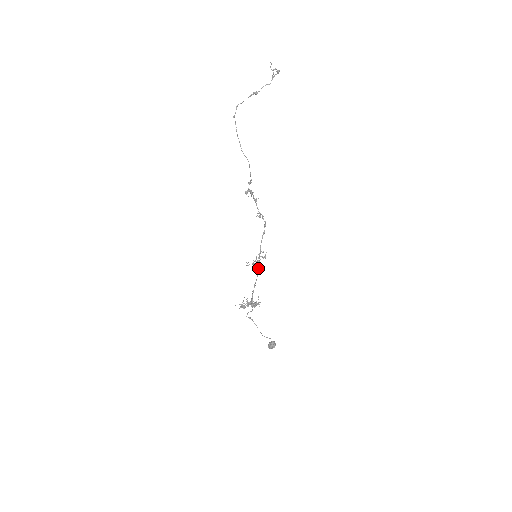
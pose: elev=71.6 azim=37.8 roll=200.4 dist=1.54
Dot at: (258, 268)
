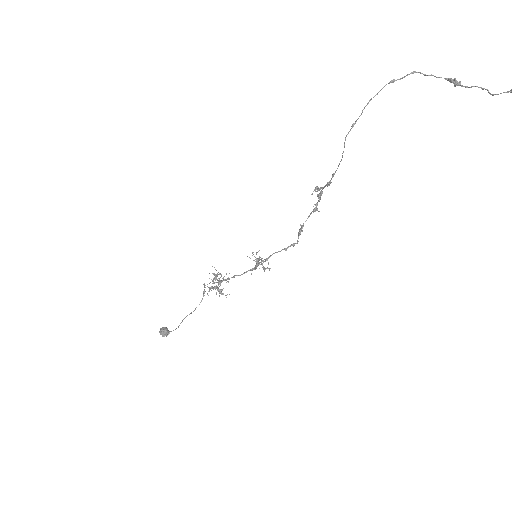
Dot at: occluded
